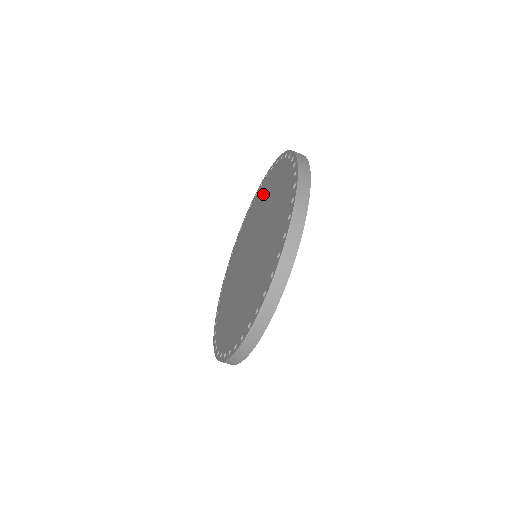
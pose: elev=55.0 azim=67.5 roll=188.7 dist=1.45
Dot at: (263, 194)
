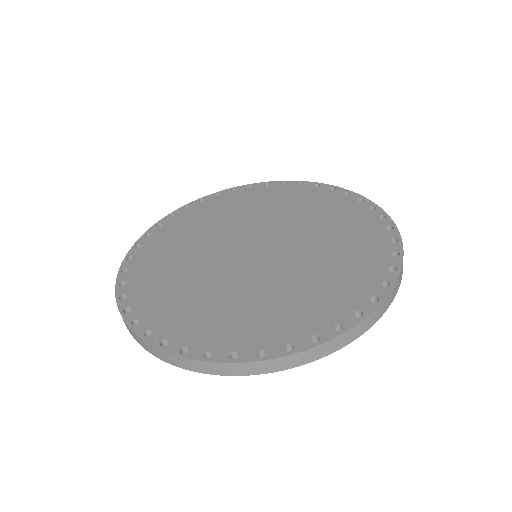
Dot at: (217, 210)
